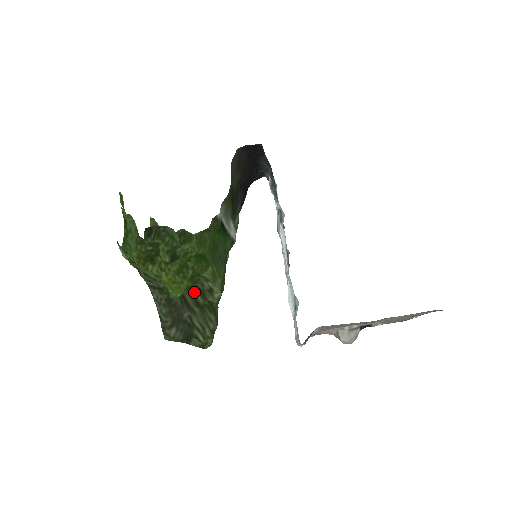
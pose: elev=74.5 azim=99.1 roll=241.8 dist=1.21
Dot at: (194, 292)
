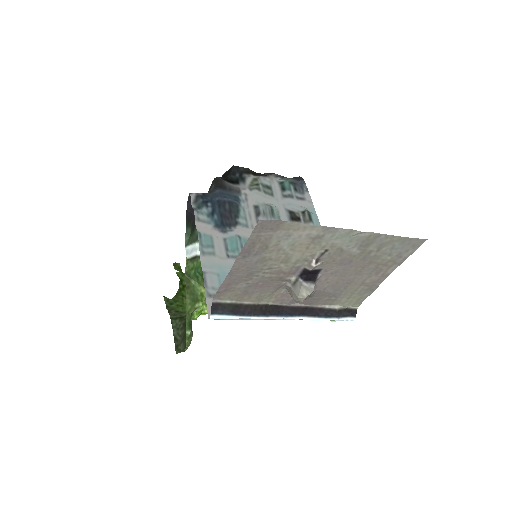
Dot at: occluded
